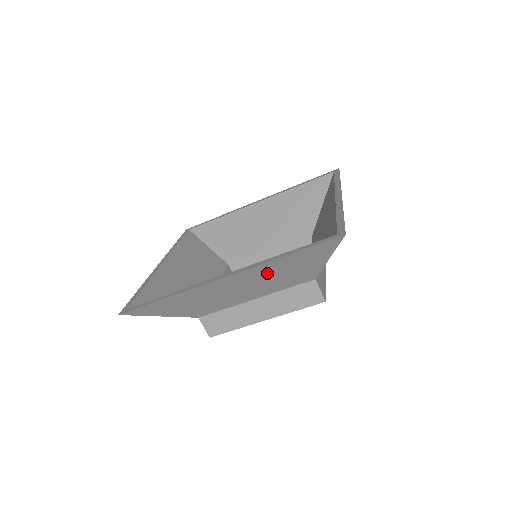
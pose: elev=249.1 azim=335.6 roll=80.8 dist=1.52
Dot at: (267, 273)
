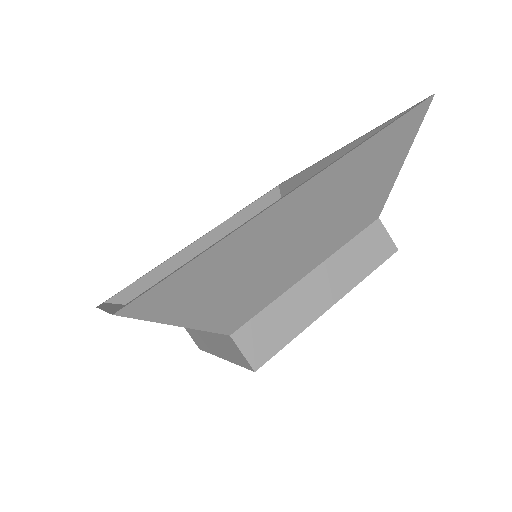
Dot at: (347, 183)
